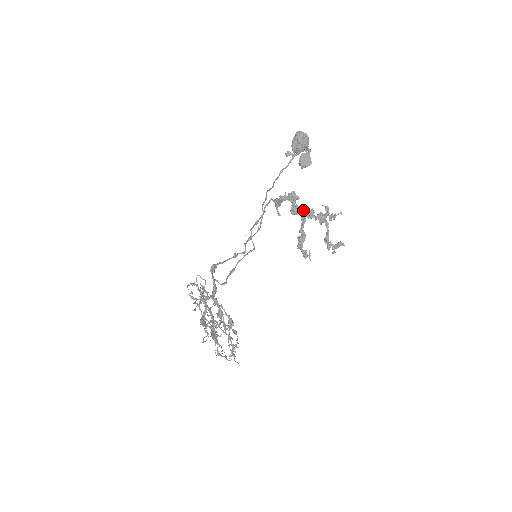
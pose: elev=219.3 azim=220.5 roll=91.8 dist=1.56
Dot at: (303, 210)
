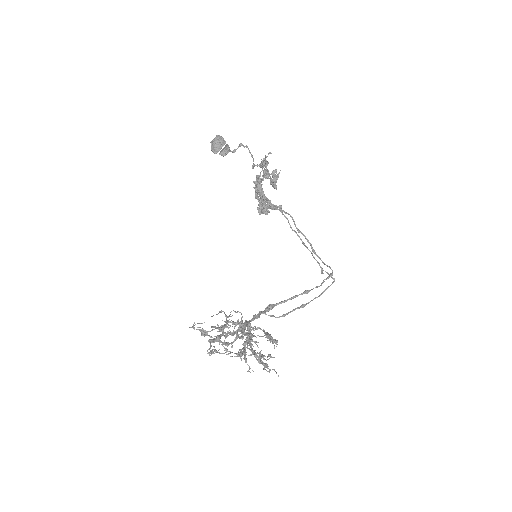
Dot at: (256, 184)
